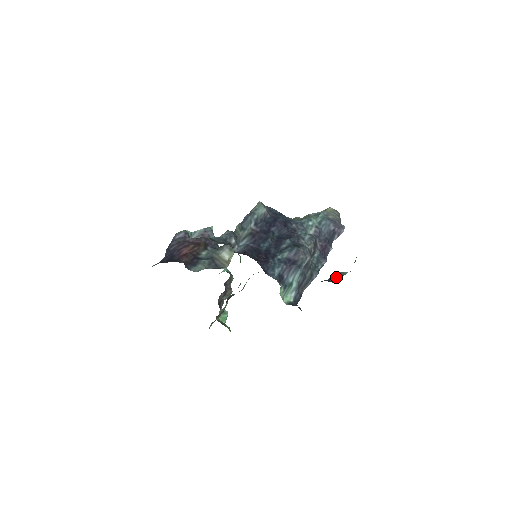
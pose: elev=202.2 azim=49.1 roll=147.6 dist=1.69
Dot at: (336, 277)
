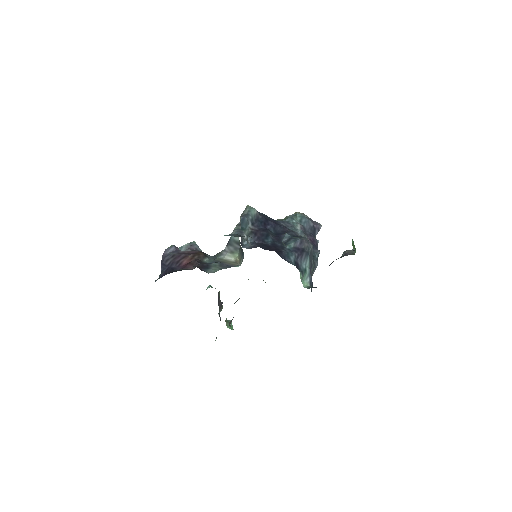
Dot at: (350, 252)
